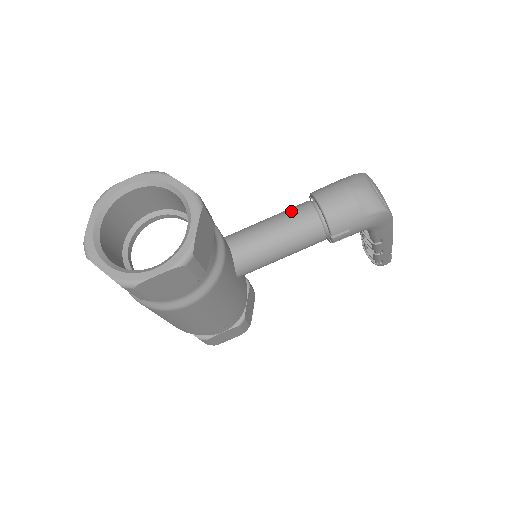
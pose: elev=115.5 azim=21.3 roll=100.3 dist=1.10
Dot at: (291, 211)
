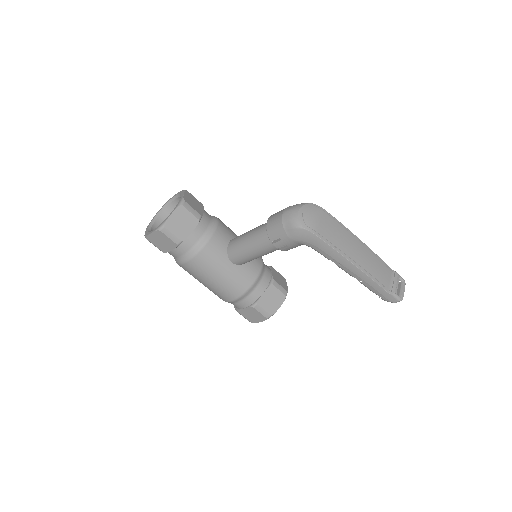
Dot at: (262, 224)
